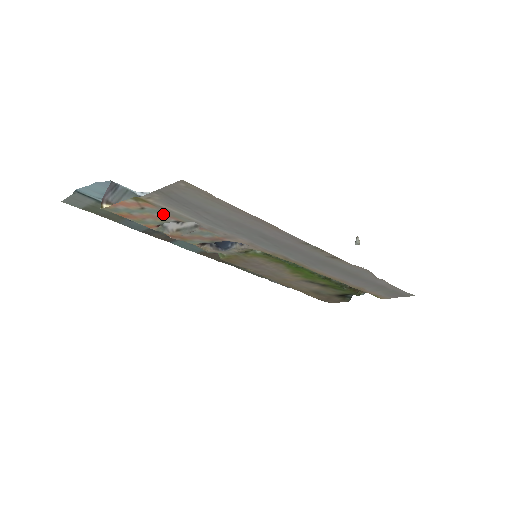
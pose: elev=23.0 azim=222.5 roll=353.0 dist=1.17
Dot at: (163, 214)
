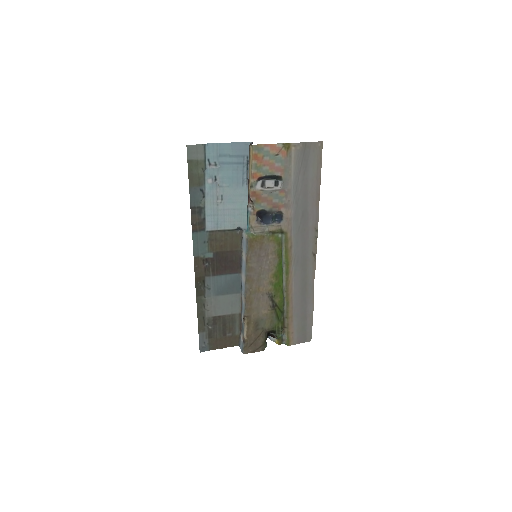
Dot at: (280, 166)
